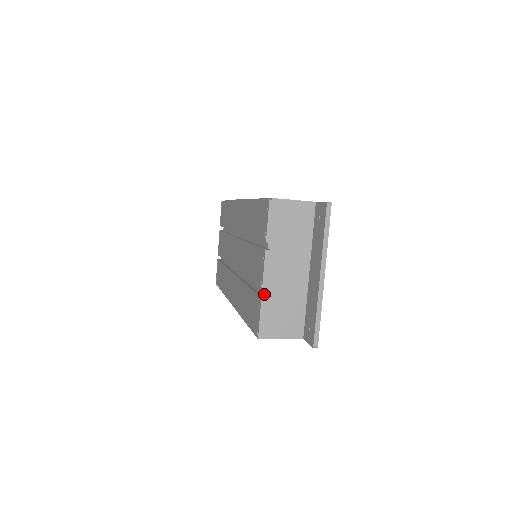
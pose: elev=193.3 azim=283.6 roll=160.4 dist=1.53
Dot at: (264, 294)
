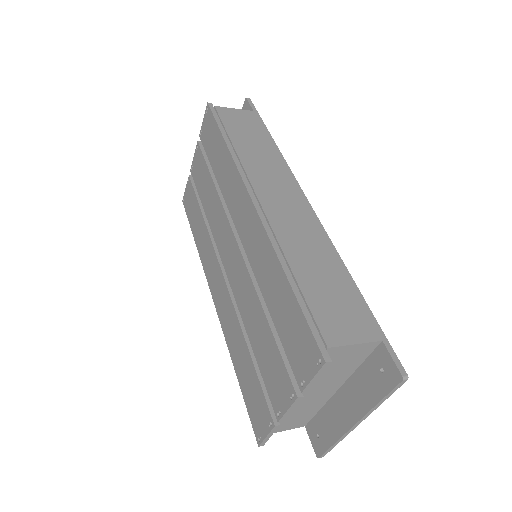
Dot at: occluded
